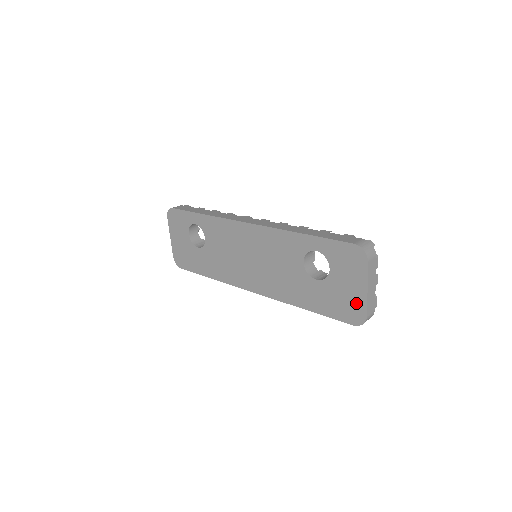
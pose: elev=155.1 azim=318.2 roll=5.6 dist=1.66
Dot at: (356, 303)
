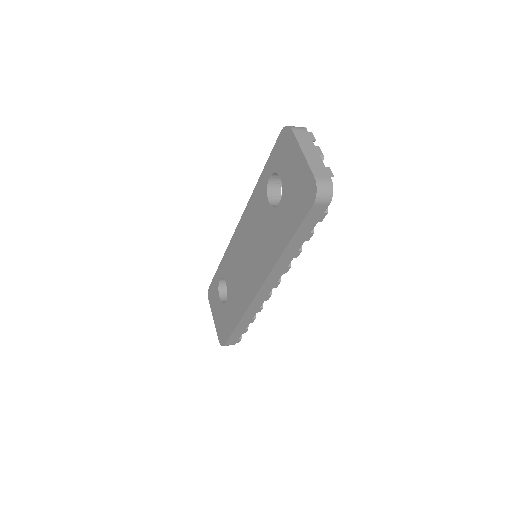
Dot at: (304, 178)
